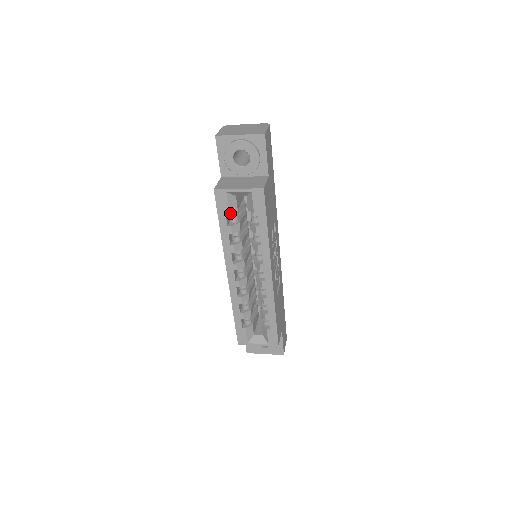
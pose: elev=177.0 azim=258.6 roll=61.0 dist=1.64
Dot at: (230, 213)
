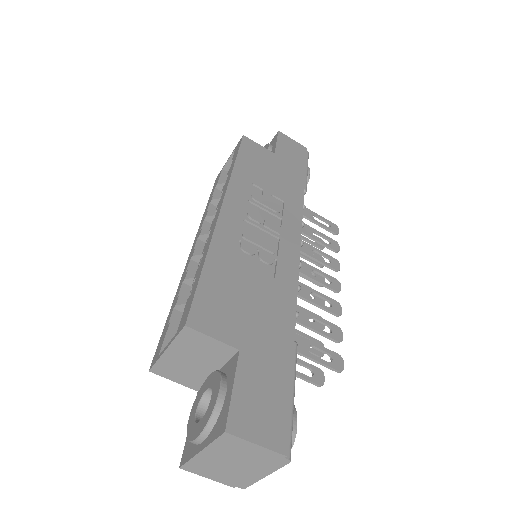
Dot at: (219, 184)
